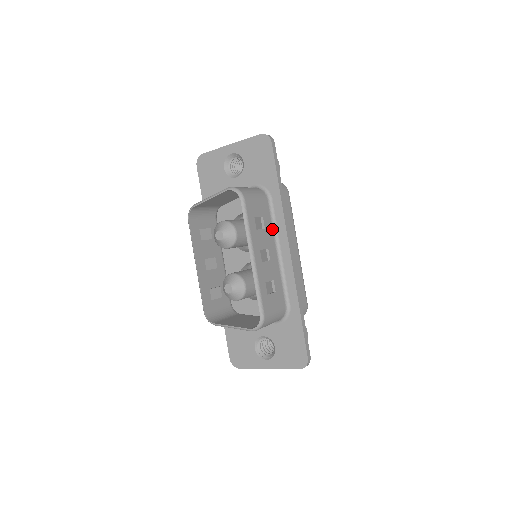
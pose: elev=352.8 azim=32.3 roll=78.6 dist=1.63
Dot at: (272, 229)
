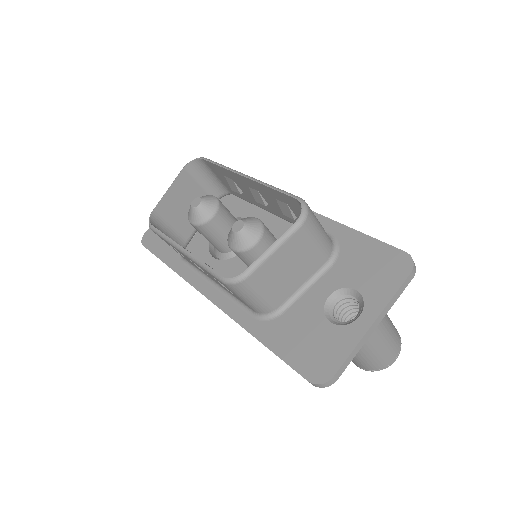
Dot at: occluded
